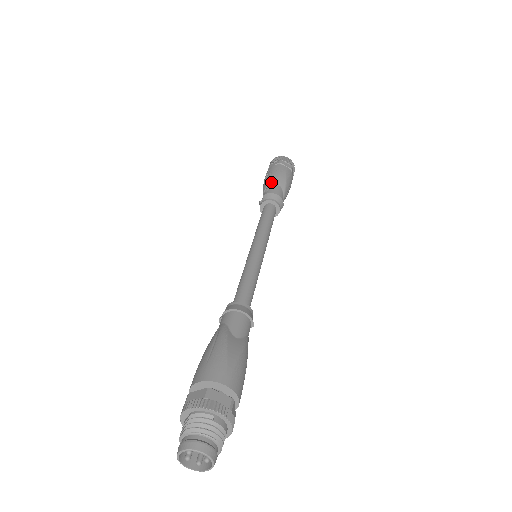
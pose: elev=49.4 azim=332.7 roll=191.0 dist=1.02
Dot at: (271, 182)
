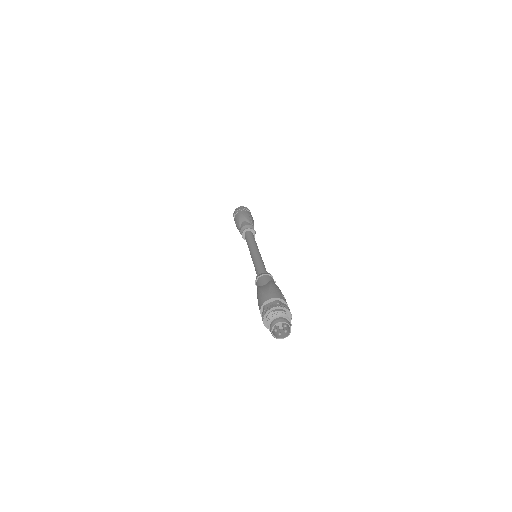
Dot at: (238, 225)
